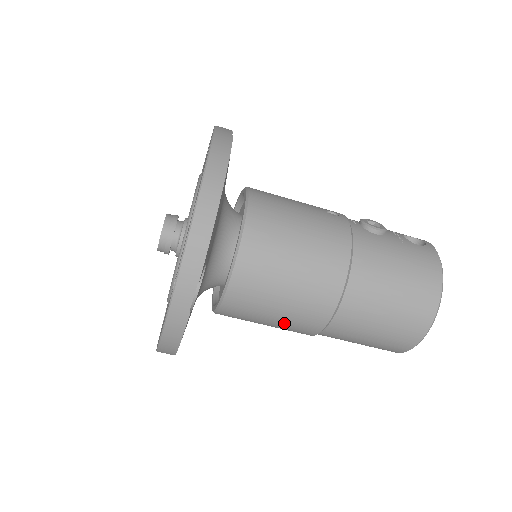
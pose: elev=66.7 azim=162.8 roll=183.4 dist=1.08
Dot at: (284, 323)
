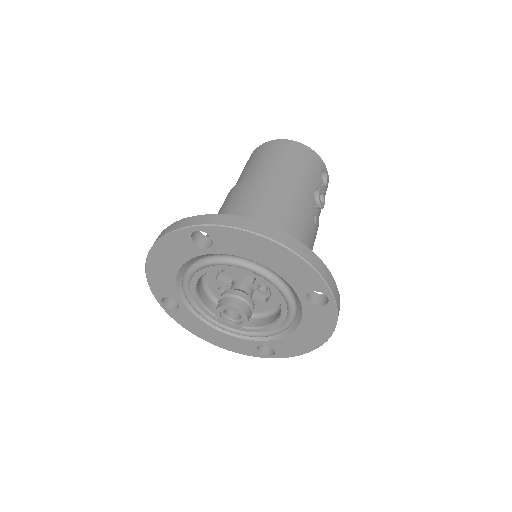
Dot at: occluded
